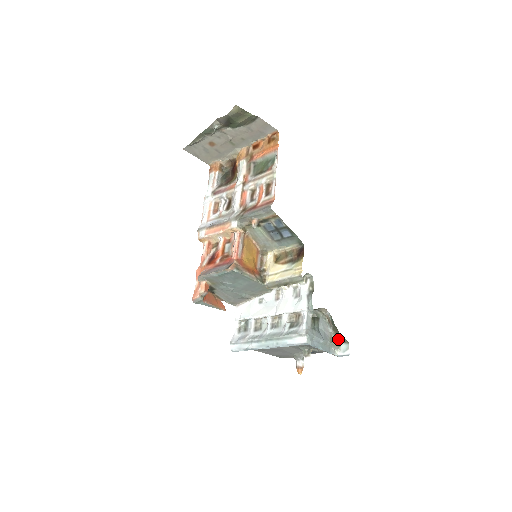
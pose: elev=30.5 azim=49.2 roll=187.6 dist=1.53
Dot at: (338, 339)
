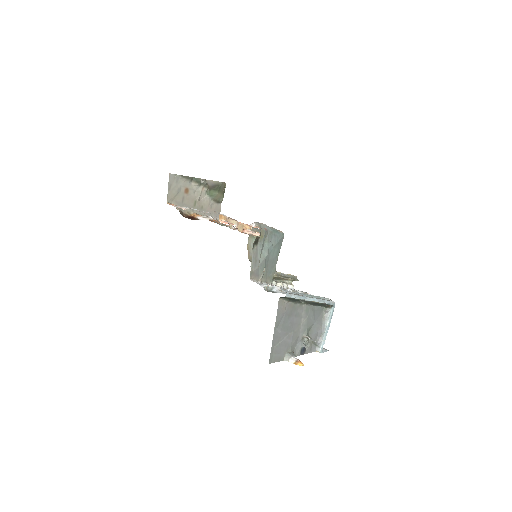
Dot at: occluded
